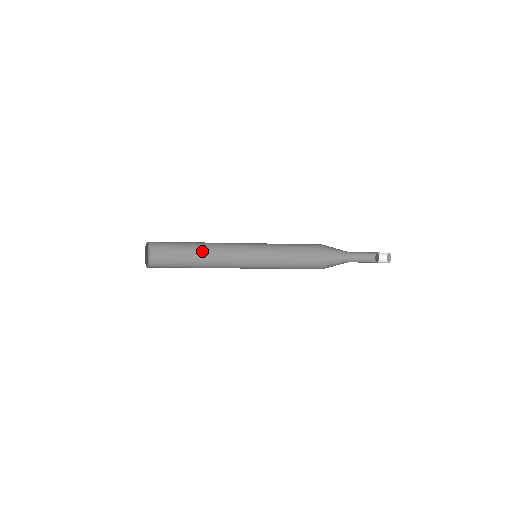
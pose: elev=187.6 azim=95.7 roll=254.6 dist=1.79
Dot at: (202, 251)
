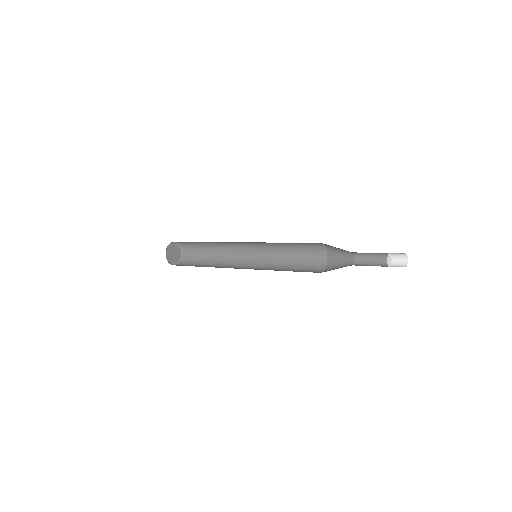
Dot at: (216, 244)
